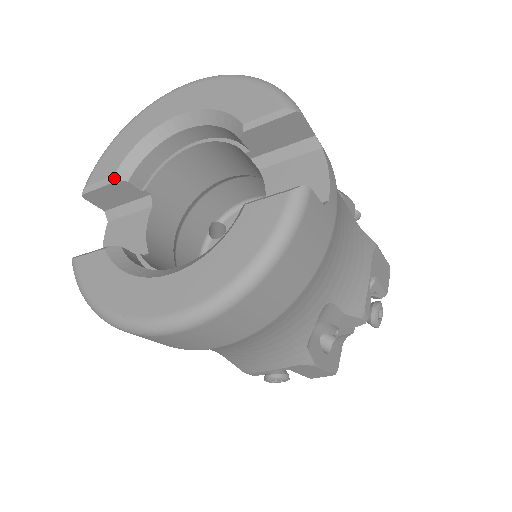
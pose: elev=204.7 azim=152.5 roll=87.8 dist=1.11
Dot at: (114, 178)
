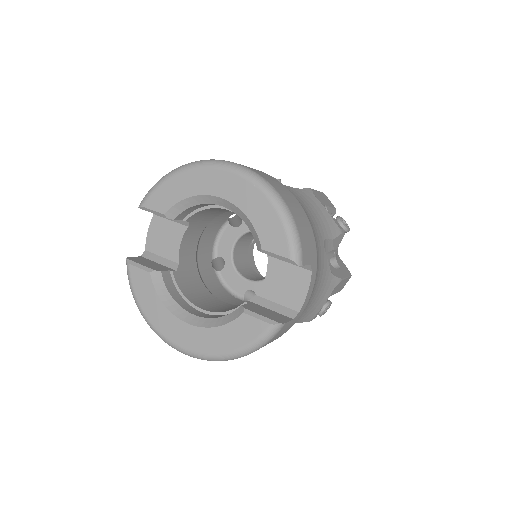
Dot at: (164, 215)
